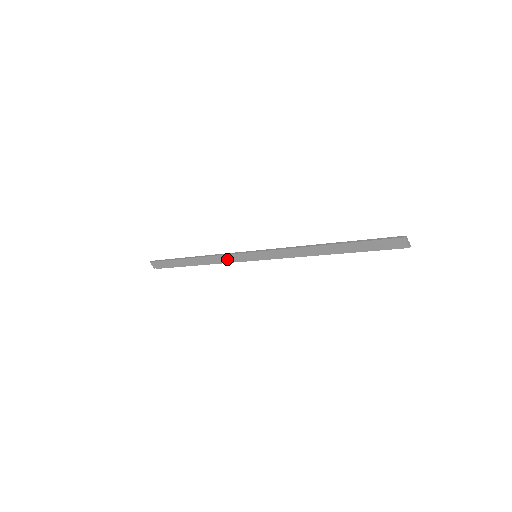
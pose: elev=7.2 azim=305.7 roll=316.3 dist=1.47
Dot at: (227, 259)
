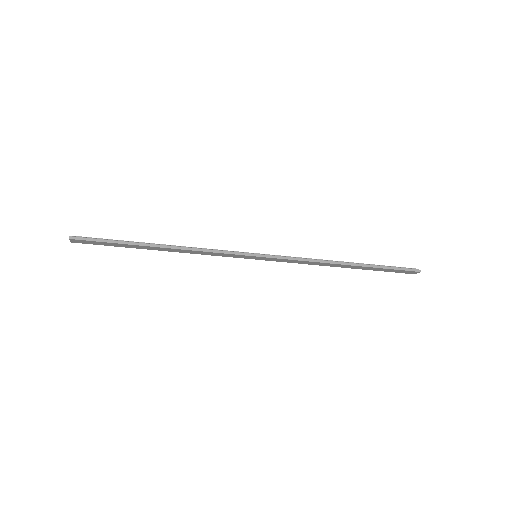
Dot at: (215, 254)
